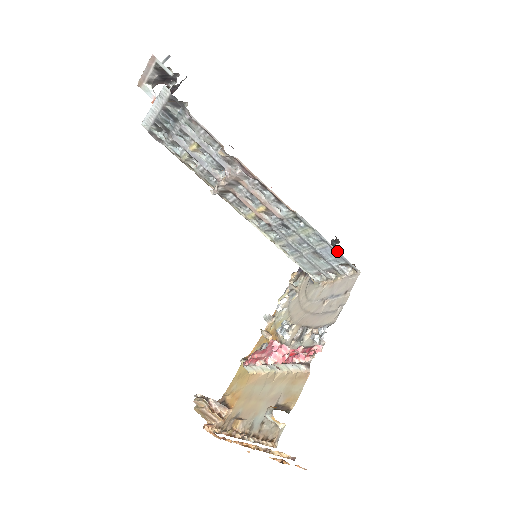
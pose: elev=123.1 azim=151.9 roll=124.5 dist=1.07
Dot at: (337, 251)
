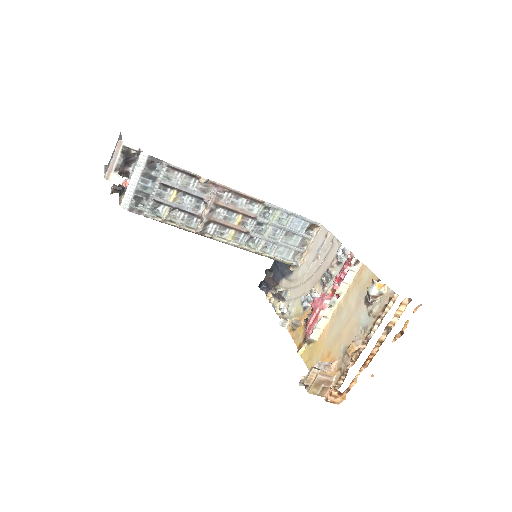
Dot at: (301, 216)
